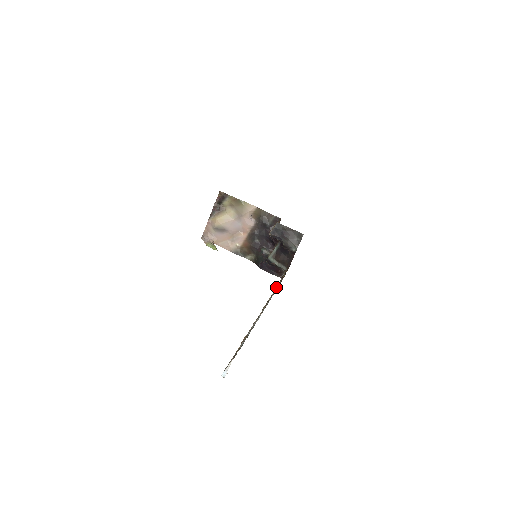
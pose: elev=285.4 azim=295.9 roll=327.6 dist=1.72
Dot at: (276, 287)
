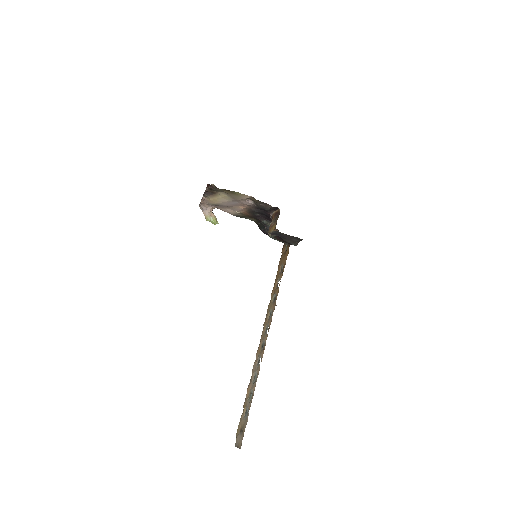
Dot at: (277, 280)
